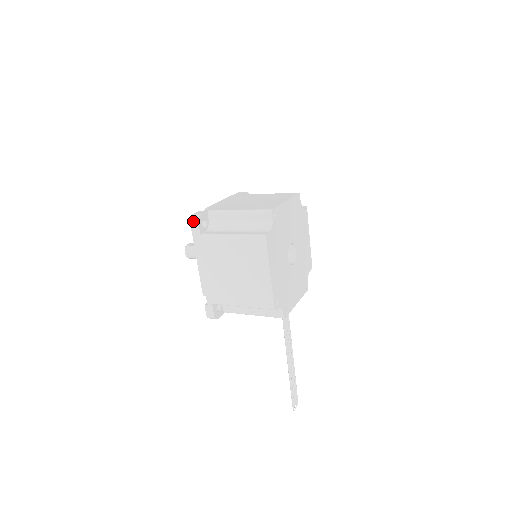
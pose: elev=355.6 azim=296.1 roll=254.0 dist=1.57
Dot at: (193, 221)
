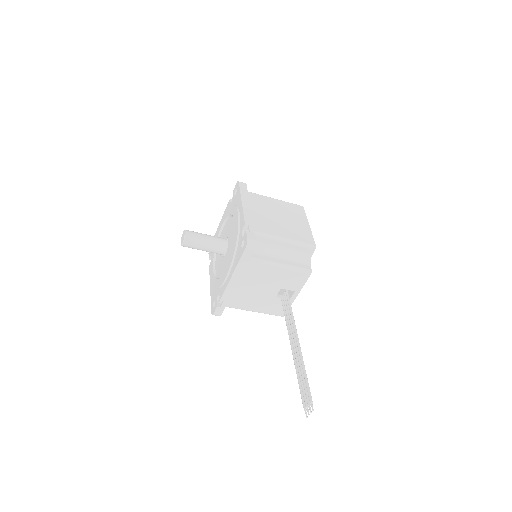
Dot at: (241, 182)
